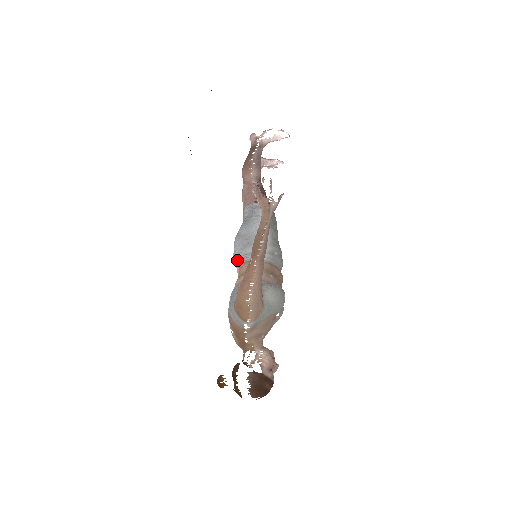
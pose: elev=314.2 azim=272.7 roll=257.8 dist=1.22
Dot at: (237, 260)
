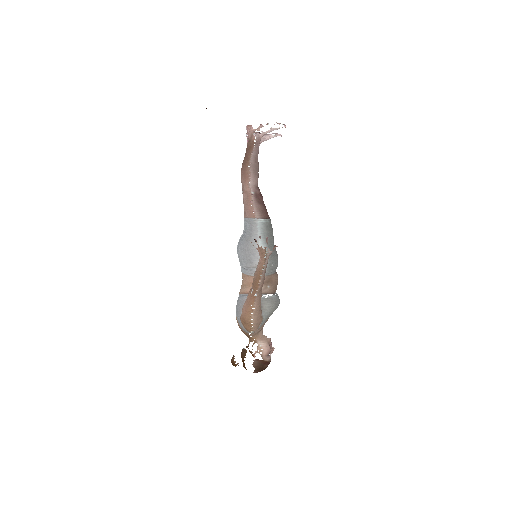
Dot at: (240, 265)
